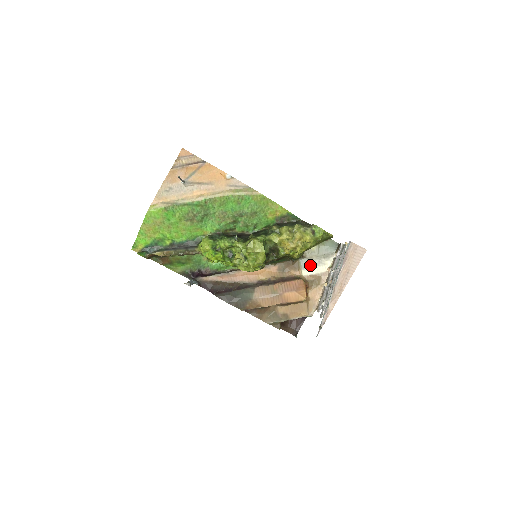
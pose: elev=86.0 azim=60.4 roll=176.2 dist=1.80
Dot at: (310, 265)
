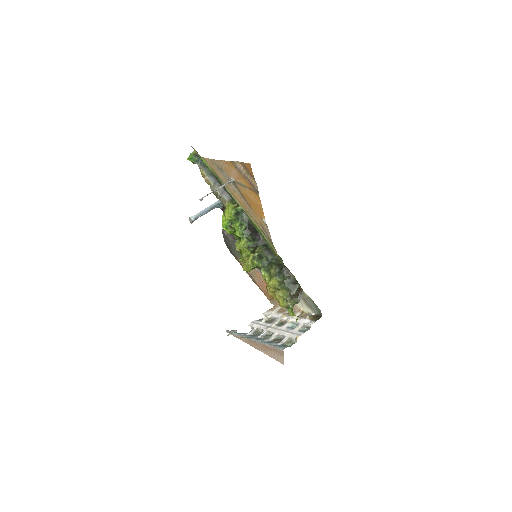
Dot at: occluded
